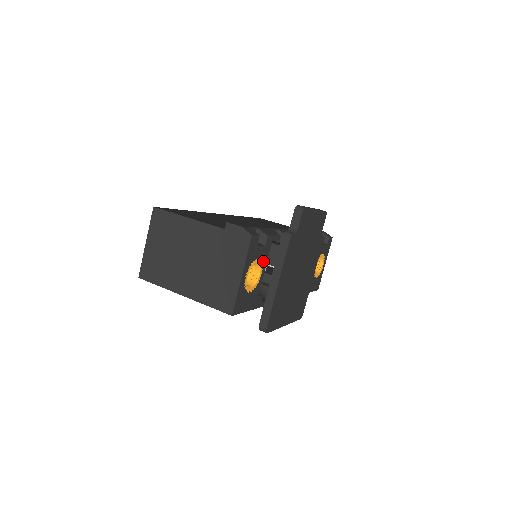
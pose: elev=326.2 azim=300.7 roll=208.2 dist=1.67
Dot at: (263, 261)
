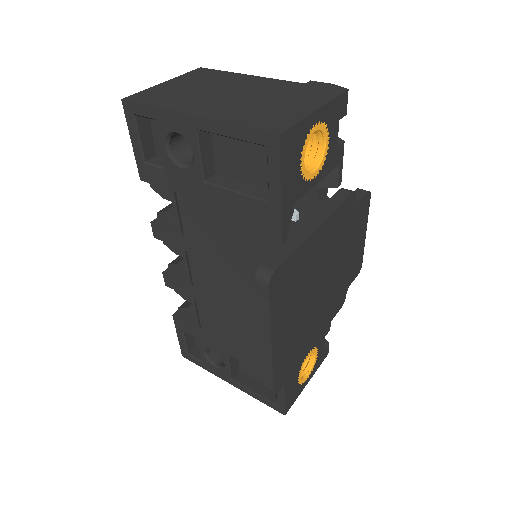
Dot at: (325, 164)
